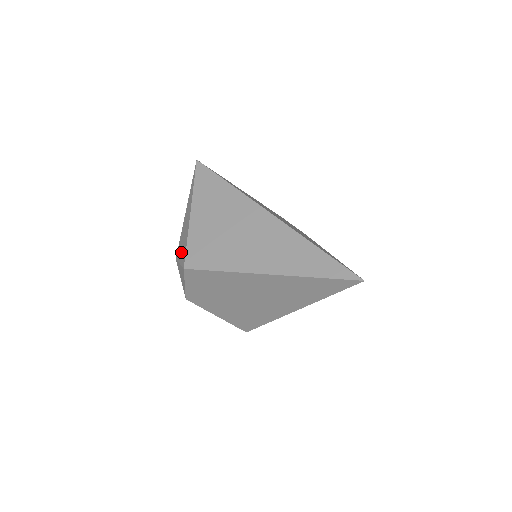
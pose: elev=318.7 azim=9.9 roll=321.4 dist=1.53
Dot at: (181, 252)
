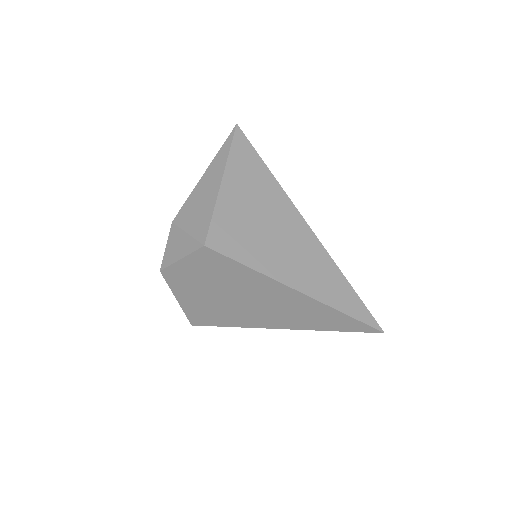
Dot at: (193, 221)
